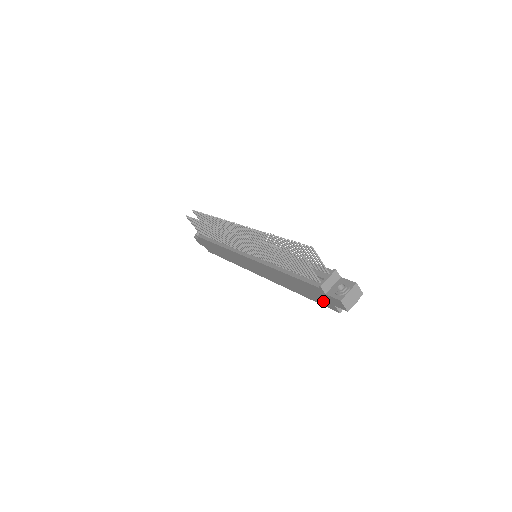
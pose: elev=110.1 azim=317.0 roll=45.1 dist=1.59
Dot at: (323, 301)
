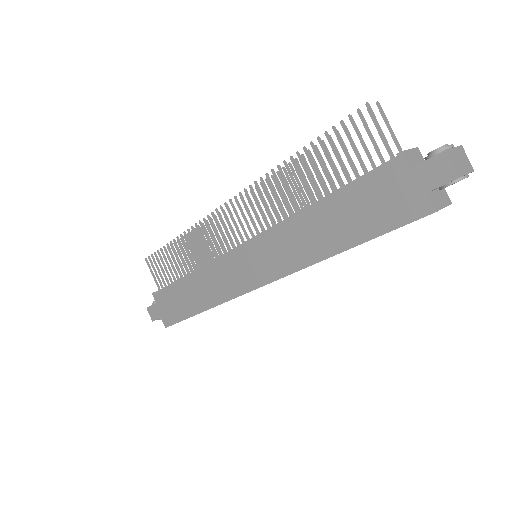
Dot at: (399, 209)
